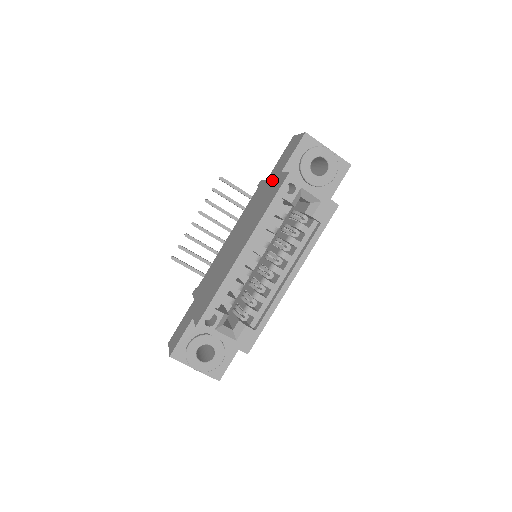
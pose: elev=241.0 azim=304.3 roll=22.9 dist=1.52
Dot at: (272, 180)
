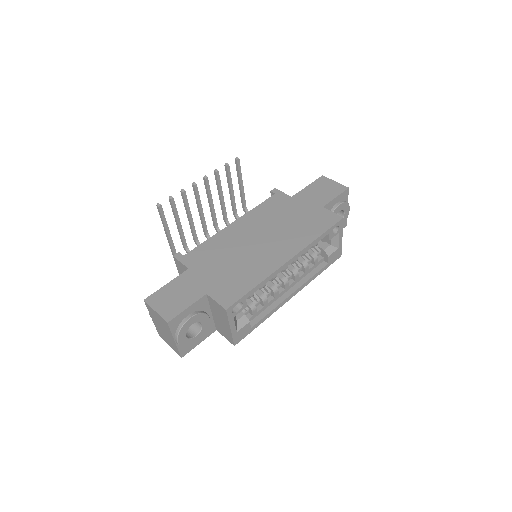
Dot at: (308, 206)
